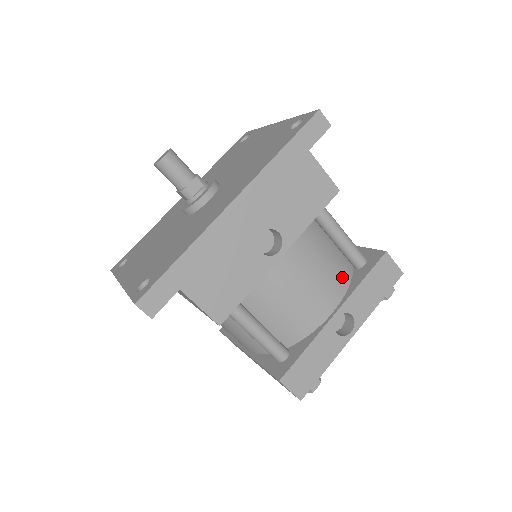
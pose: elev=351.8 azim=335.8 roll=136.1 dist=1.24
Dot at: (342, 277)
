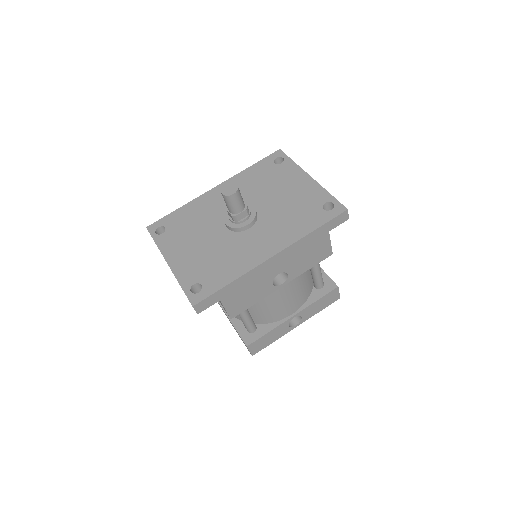
Dot at: (306, 294)
